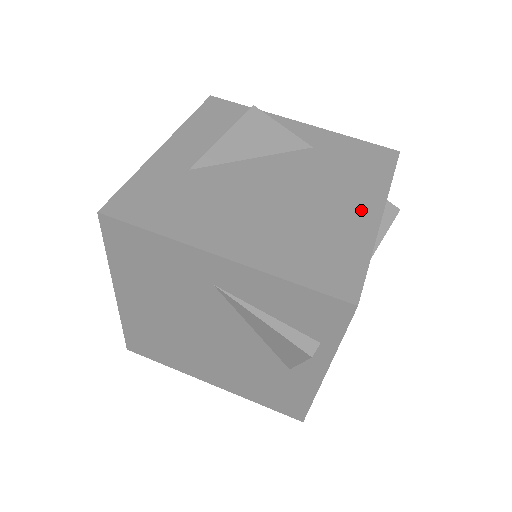
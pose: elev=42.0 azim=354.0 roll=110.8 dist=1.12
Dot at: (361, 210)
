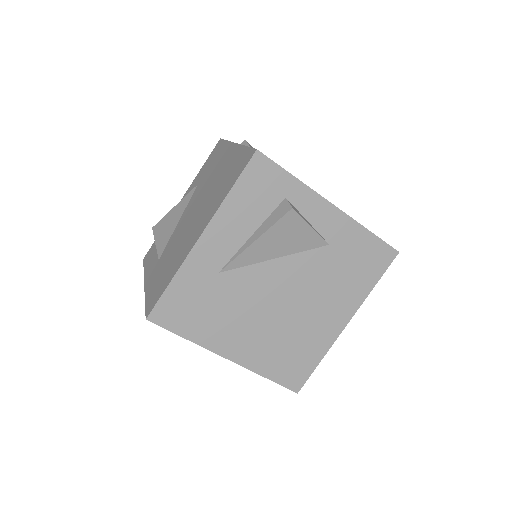
Dot at: (334, 320)
